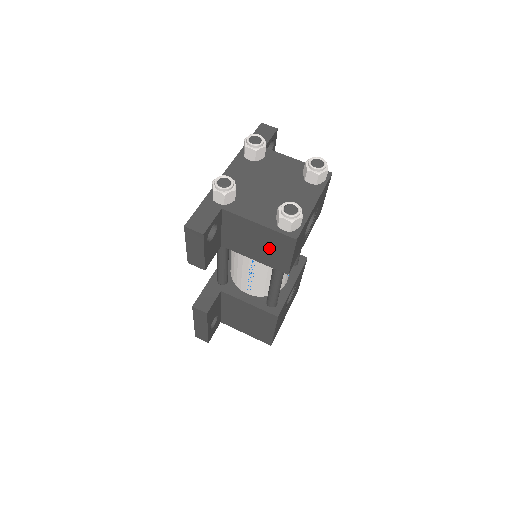
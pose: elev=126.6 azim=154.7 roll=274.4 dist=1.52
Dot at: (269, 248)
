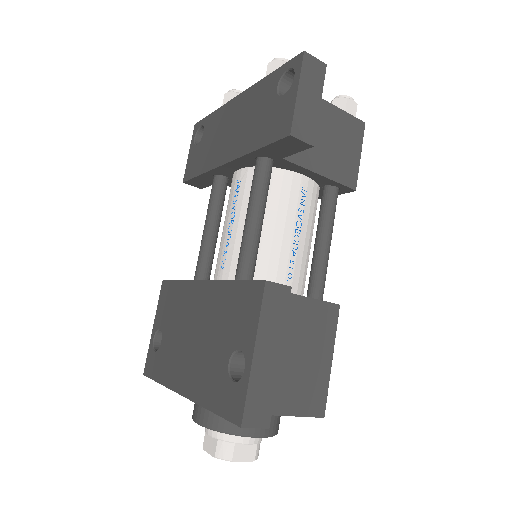
Dot at: (340, 145)
